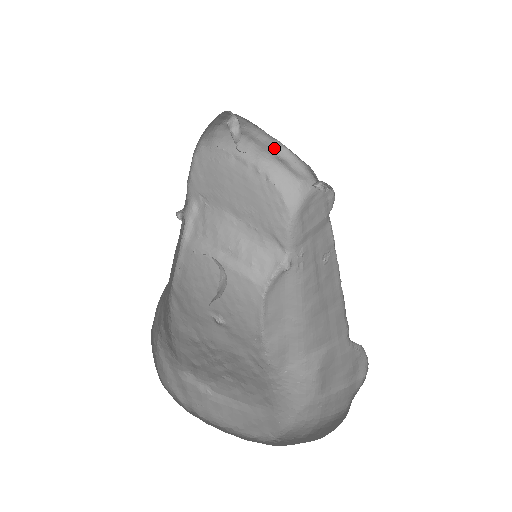
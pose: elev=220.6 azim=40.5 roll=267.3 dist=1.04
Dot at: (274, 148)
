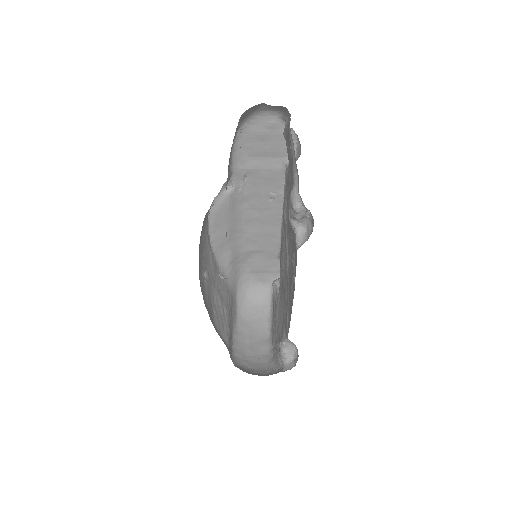
Dot at: occluded
